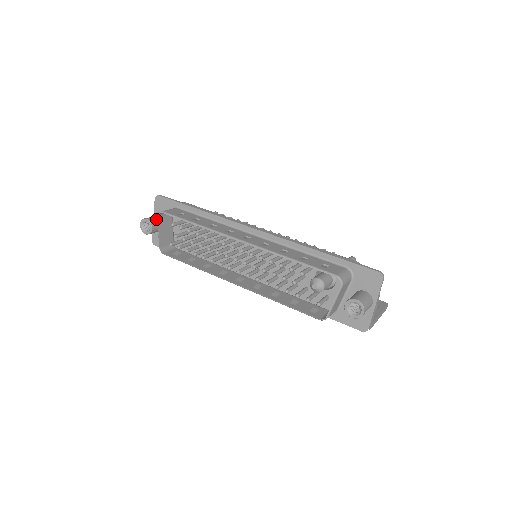
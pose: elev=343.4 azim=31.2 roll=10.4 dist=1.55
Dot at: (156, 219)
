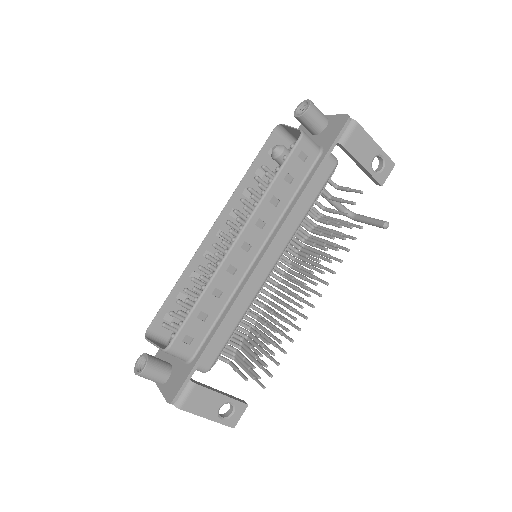
Dot at: occluded
